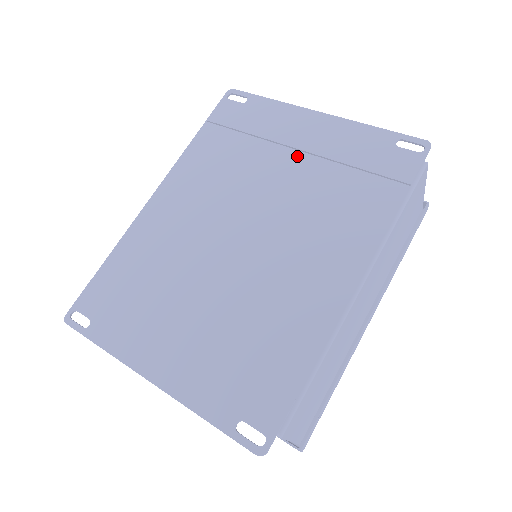
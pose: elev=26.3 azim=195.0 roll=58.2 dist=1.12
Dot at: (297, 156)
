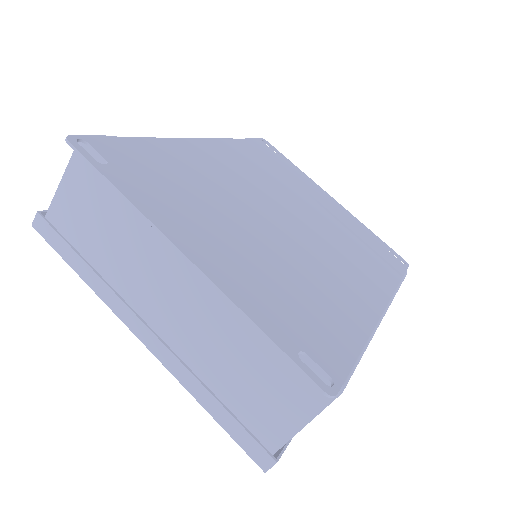
Dot at: (321, 208)
